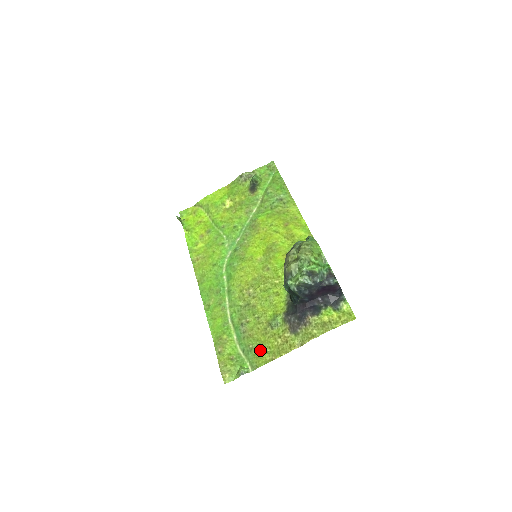
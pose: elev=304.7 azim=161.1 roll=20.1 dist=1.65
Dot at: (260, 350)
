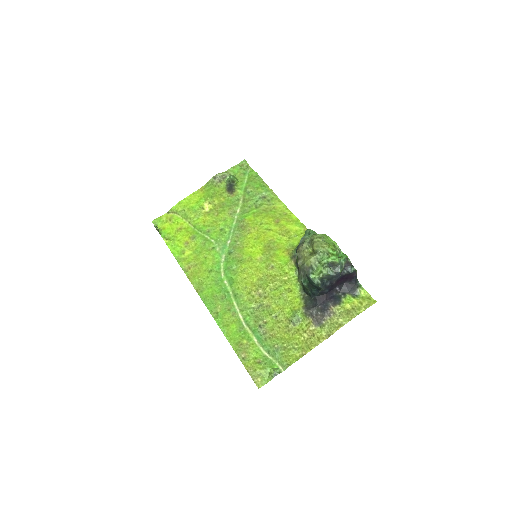
Dot at: (287, 348)
